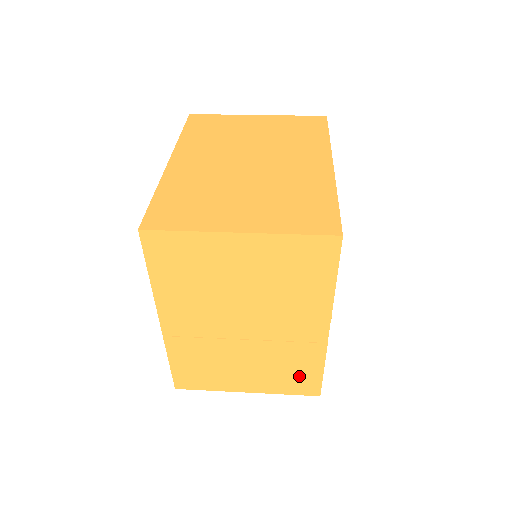
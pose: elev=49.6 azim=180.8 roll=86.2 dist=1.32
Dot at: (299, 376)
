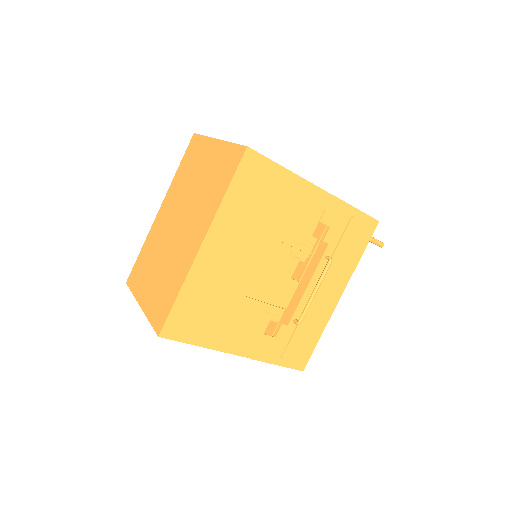
Dot at: occluded
